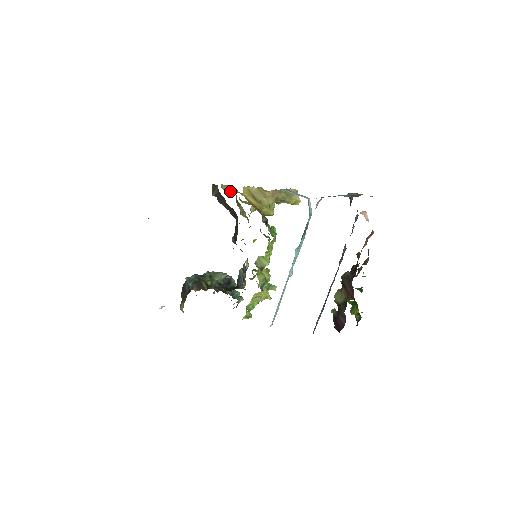
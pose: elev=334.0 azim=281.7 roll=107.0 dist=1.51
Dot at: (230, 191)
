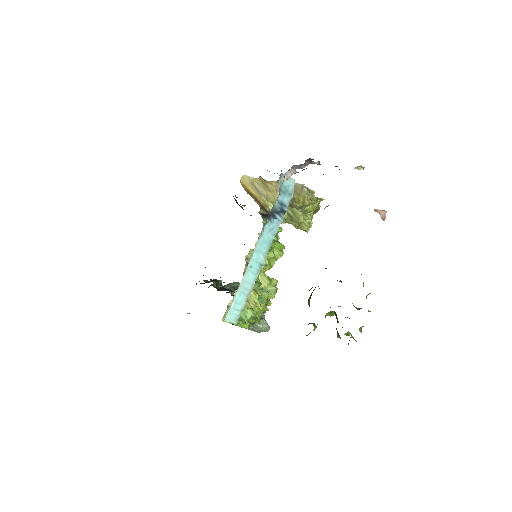
Dot at: occluded
